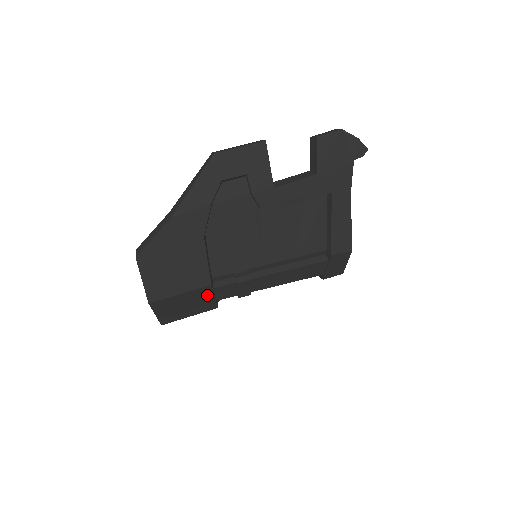
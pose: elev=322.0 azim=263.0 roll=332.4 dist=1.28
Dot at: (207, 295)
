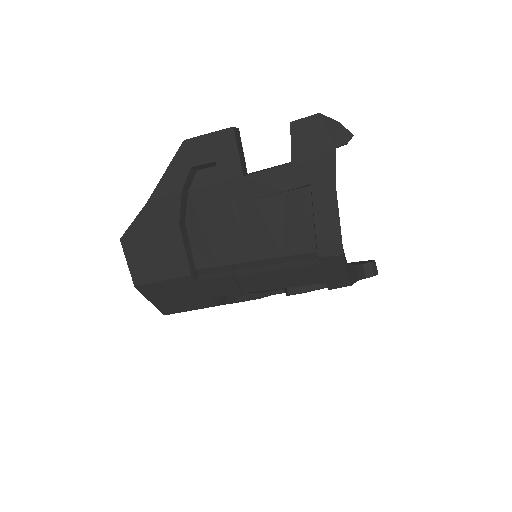
Dot at: (194, 288)
